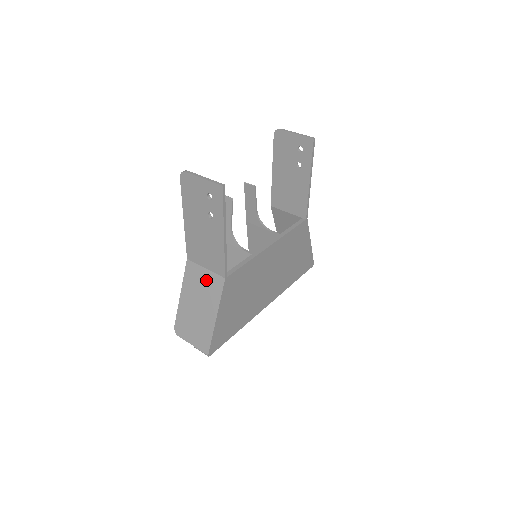
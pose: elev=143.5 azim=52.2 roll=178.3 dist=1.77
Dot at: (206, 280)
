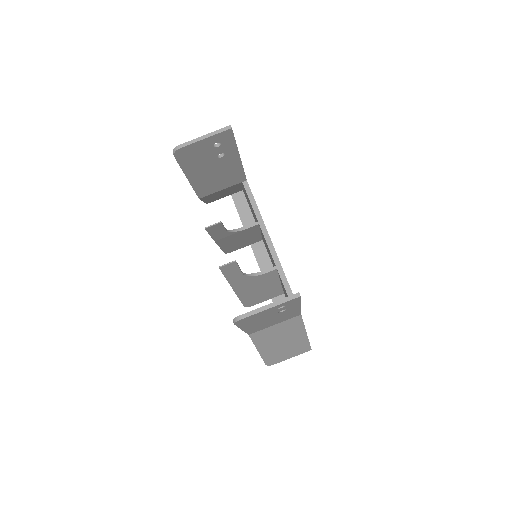
Dot at: (281, 328)
